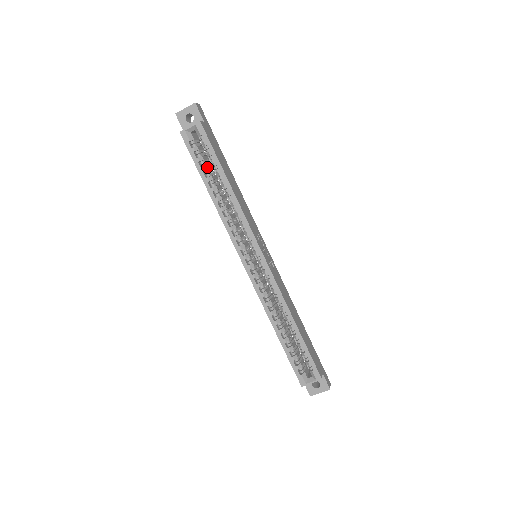
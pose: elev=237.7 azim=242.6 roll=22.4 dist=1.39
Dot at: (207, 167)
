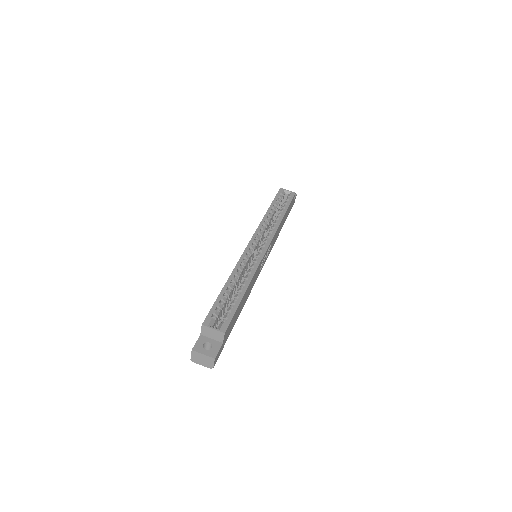
Dot at: (278, 206)
